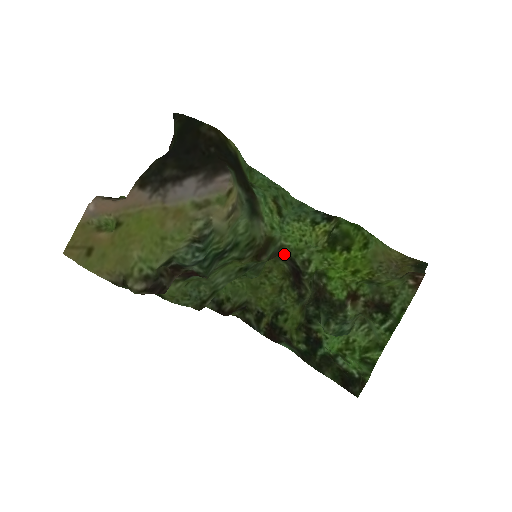
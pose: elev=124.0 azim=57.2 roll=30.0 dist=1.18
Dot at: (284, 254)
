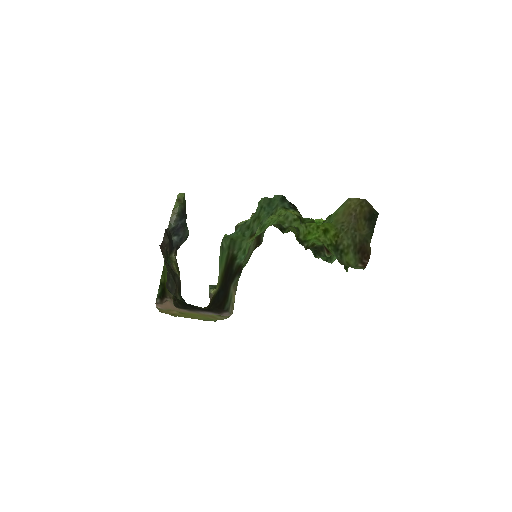
Dot at: occluded
